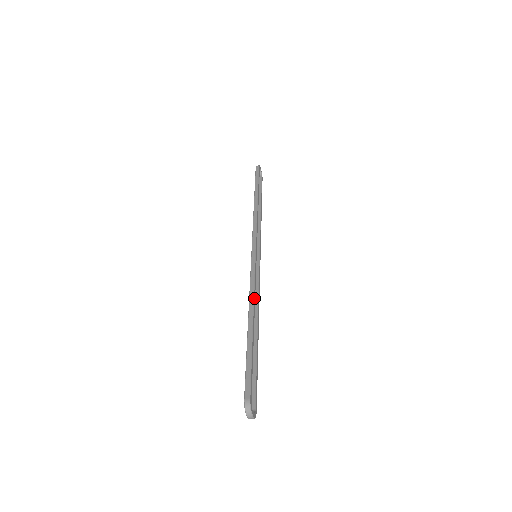
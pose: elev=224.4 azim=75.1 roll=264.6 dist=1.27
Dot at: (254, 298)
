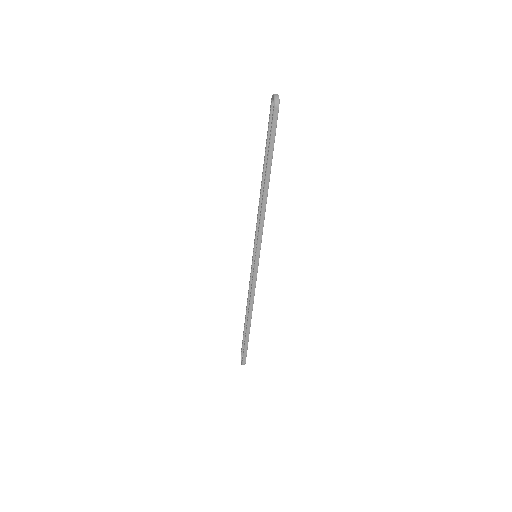
Dot at: occluded
